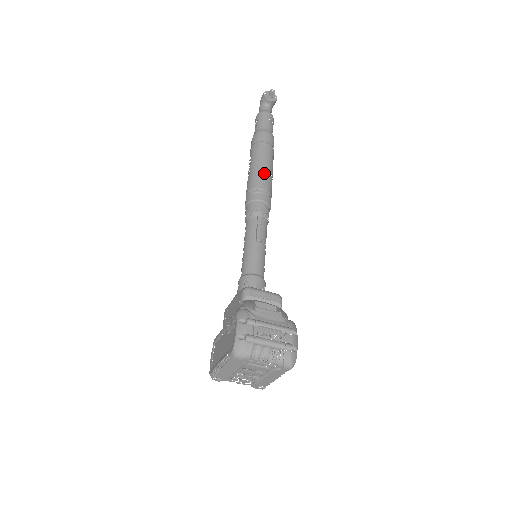
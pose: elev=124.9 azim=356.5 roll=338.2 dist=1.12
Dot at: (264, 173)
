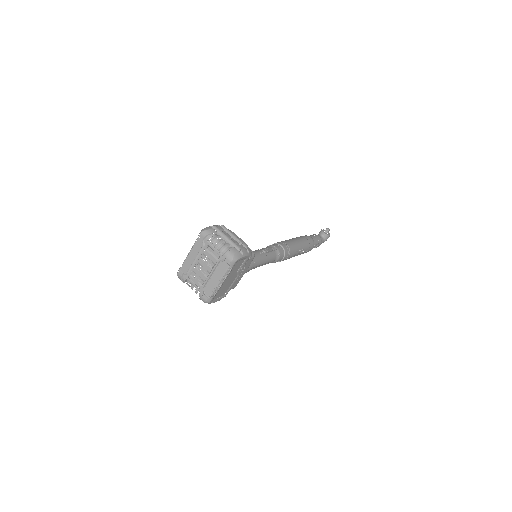
Dot at: (293, 242)
